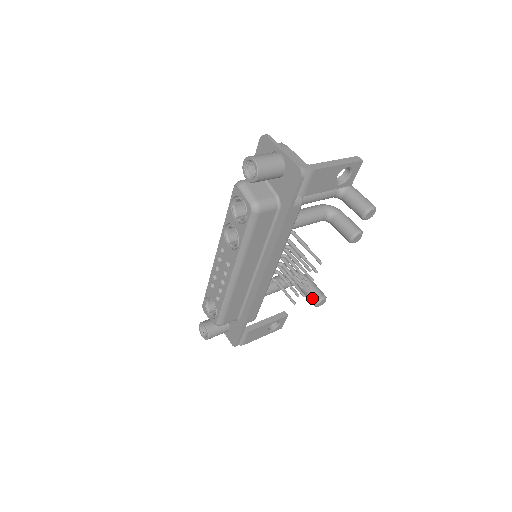
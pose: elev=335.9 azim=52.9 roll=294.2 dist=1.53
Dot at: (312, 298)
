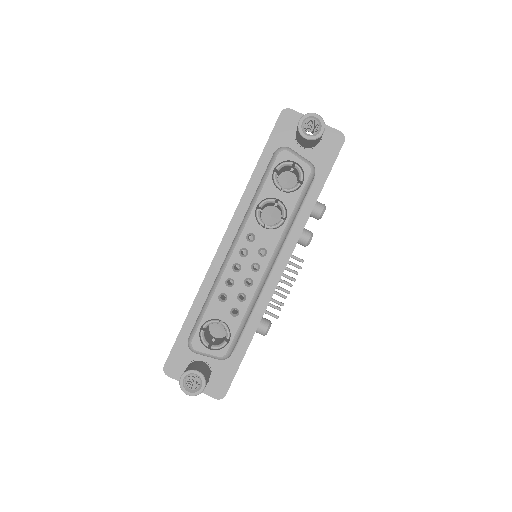
Dot at: (262, 325)
